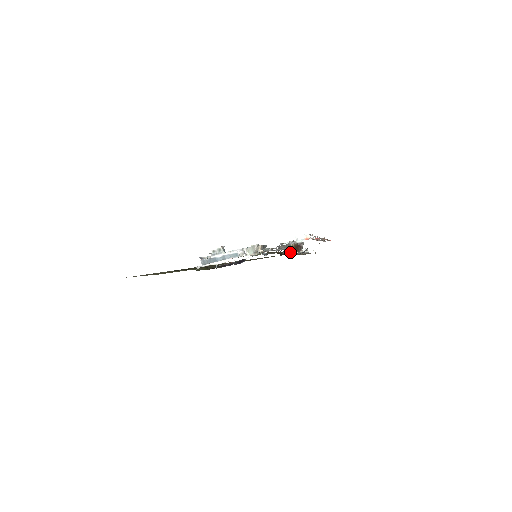
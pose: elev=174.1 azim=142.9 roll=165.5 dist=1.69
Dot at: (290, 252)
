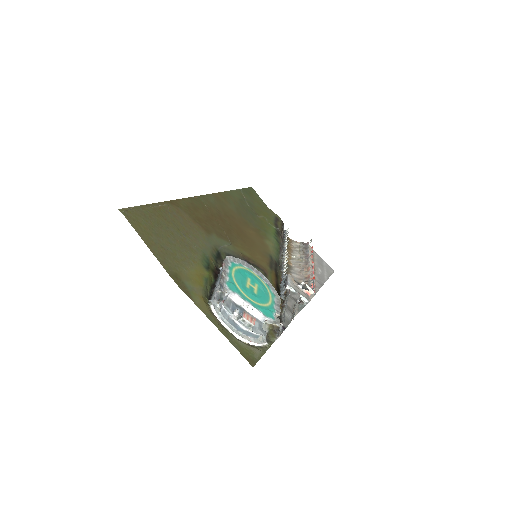
Dot at: occluded
